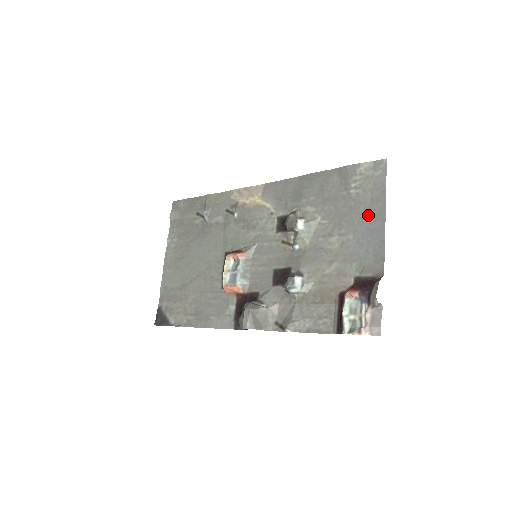
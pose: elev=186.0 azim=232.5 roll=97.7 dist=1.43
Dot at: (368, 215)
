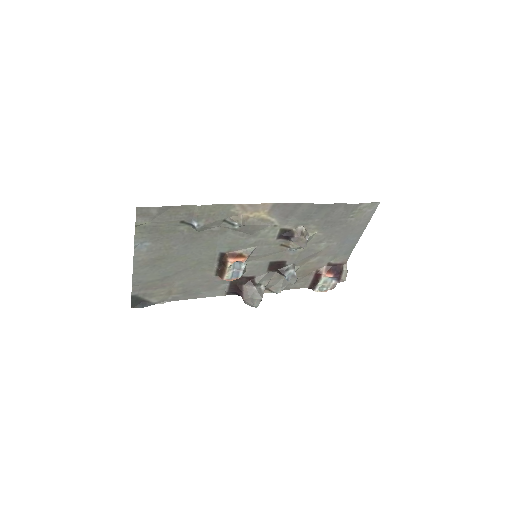
Dot at: (352, 233)
